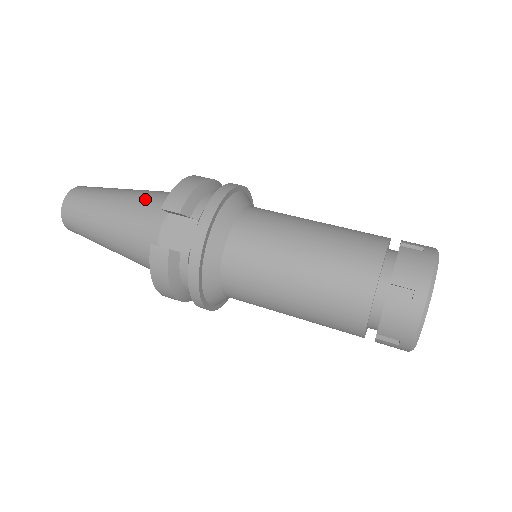
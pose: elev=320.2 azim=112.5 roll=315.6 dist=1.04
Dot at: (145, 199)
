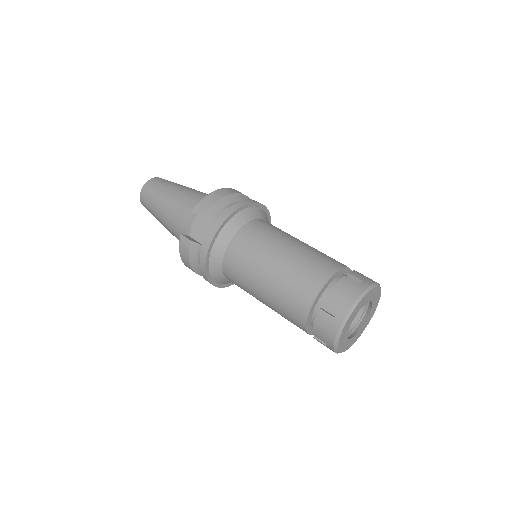
Dot at: (190, 199)
